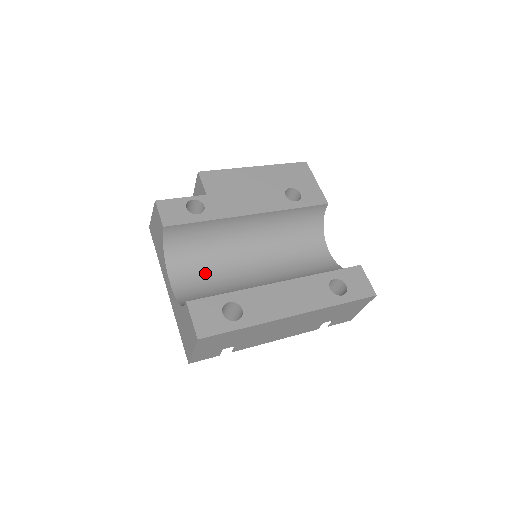
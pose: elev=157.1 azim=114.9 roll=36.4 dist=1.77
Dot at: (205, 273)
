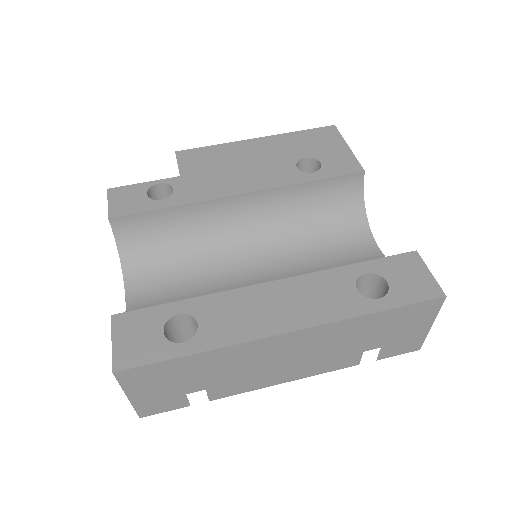
Dot at: (178, 283)
